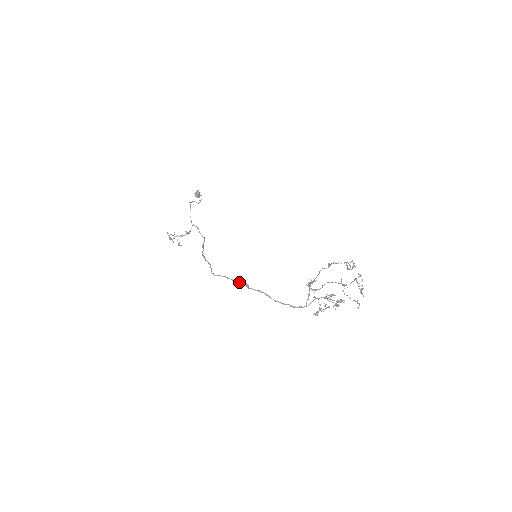
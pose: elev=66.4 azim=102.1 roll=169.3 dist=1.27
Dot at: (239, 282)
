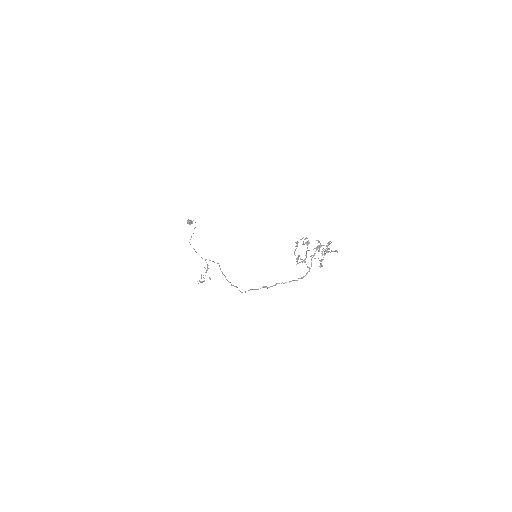
Dot at: occluded
